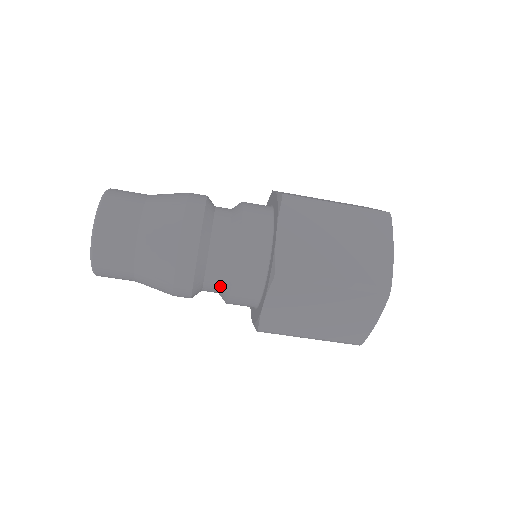
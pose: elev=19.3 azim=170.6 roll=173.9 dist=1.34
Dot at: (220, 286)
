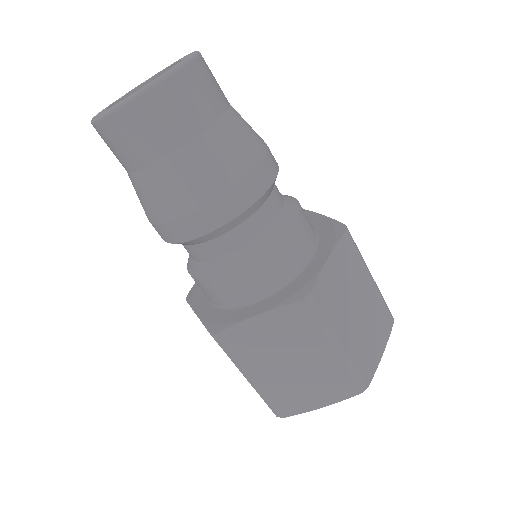
Dot at: occluded
